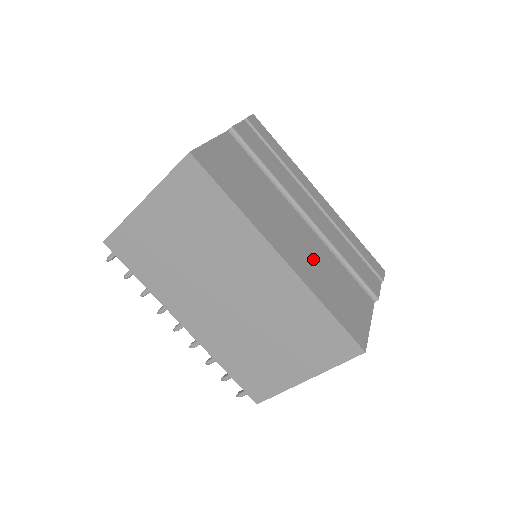
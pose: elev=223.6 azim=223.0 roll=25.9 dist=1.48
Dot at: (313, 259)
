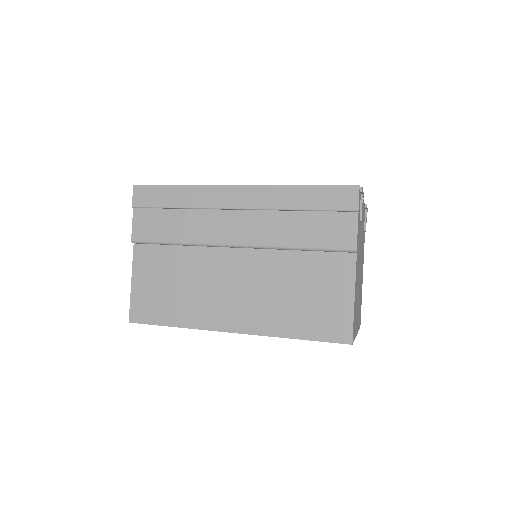
Dot at: (262, 292)
